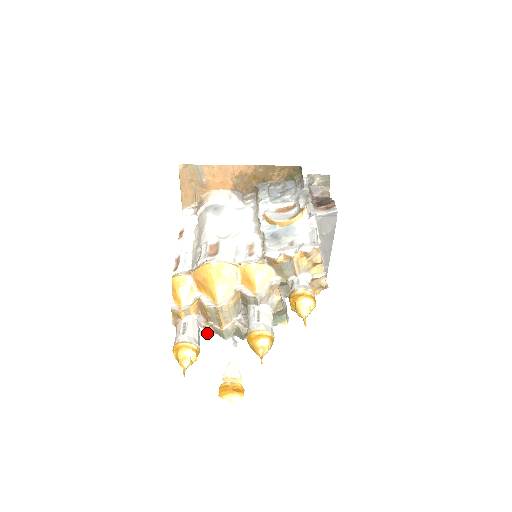
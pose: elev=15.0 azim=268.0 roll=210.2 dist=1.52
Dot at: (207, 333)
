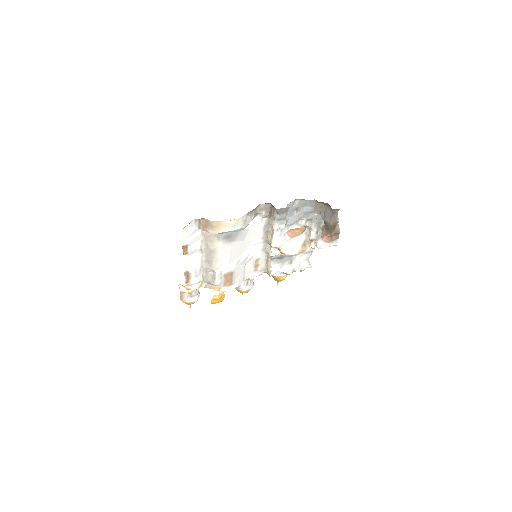
Dot at: occluded
